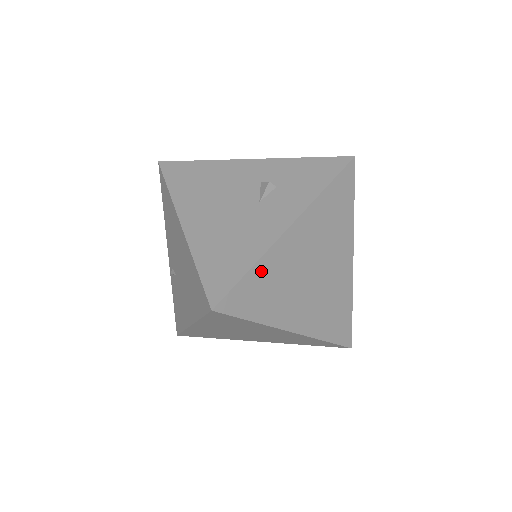
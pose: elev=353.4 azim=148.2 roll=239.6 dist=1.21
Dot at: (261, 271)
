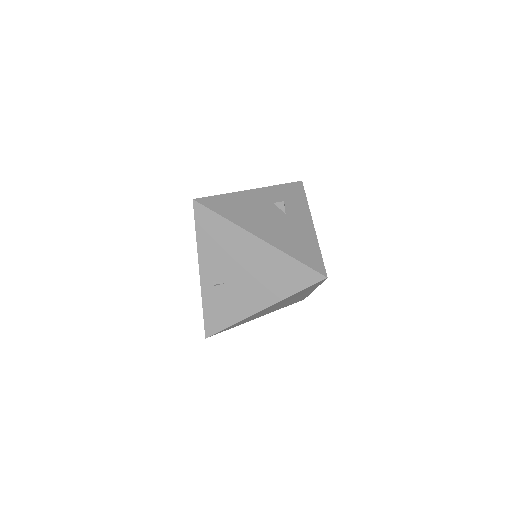
Dot at: occluded
